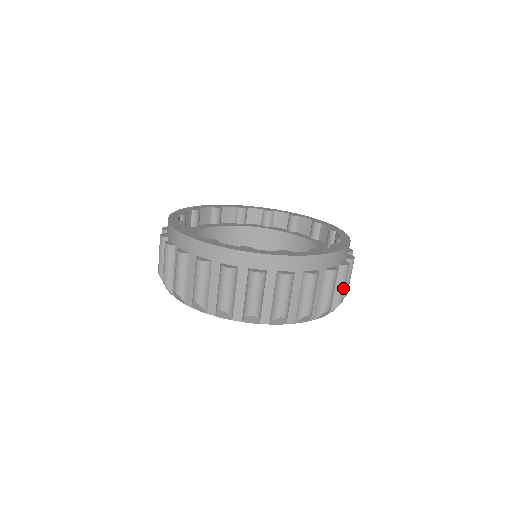
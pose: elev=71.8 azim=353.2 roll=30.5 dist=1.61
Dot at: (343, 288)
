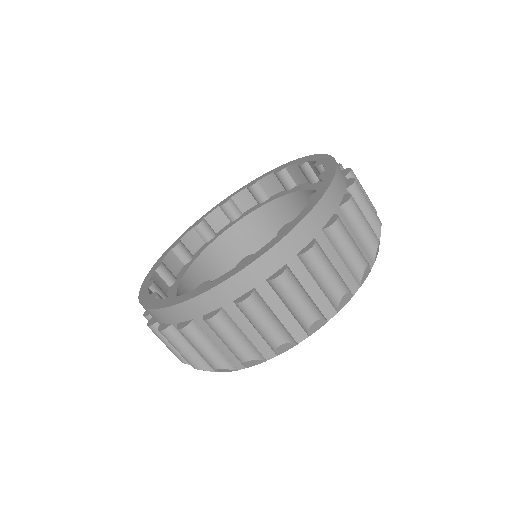
Dot at: (370, 208)
